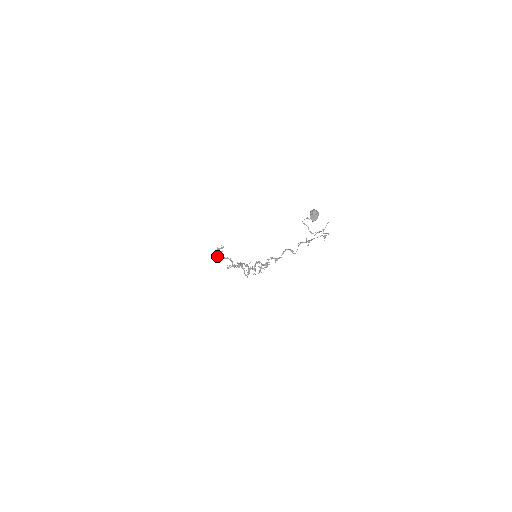
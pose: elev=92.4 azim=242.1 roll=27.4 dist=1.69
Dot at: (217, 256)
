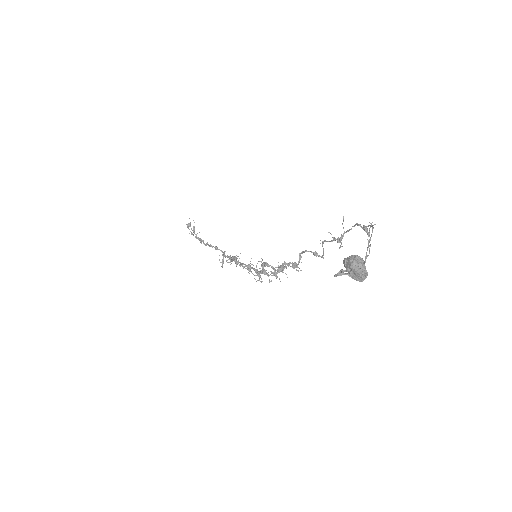
Dot at: occluded
